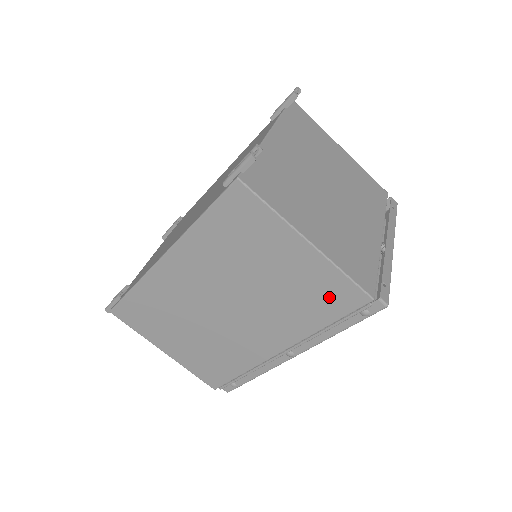
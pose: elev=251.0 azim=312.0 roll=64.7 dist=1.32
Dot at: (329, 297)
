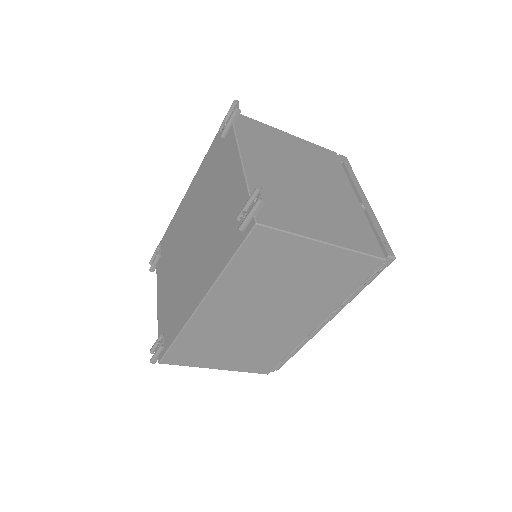
Dot at: (351, 273)
